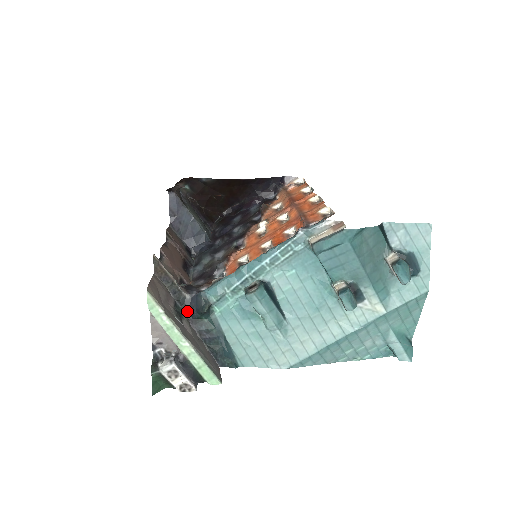
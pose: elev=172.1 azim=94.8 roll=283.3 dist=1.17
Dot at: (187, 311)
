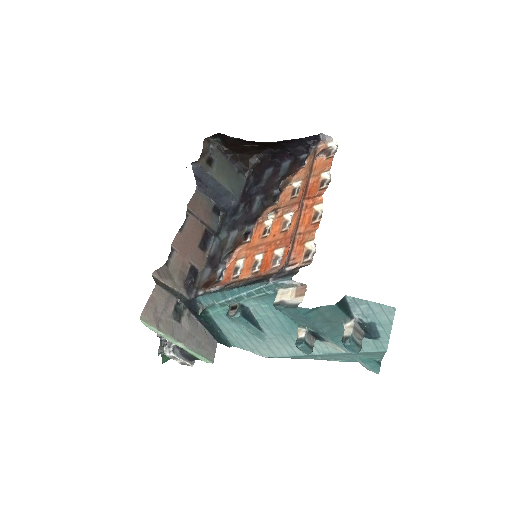
Dot at: (188, 307)
